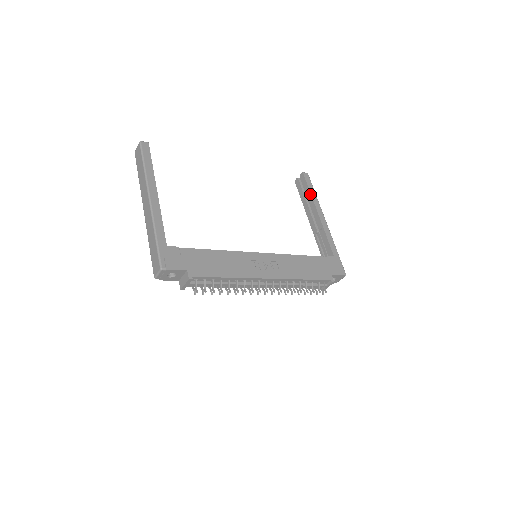
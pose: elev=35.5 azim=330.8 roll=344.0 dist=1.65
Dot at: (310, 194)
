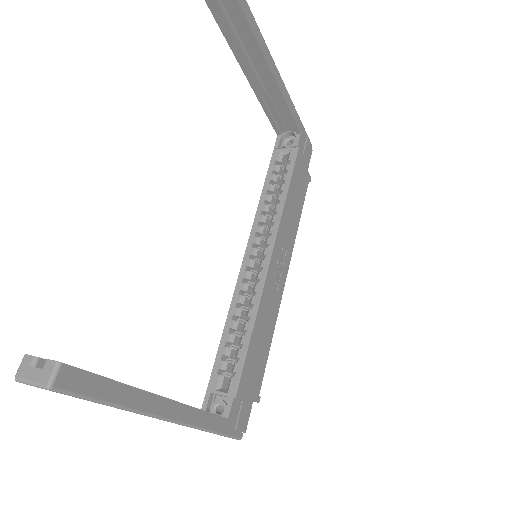
Dot at: (249, 28)
